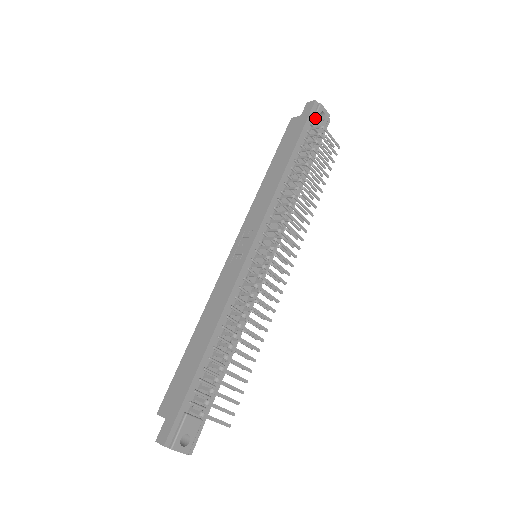
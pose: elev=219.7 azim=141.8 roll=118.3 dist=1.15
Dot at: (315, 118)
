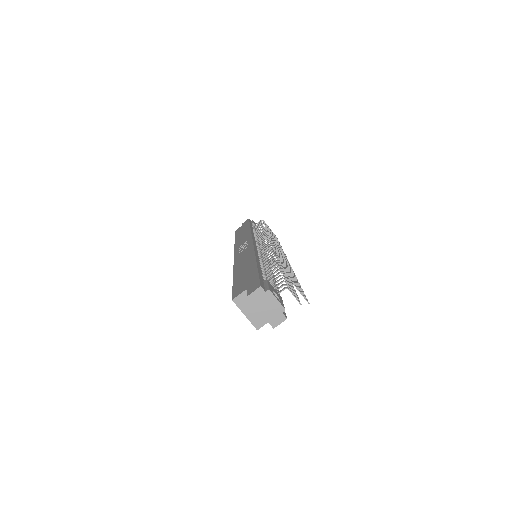
Dot at: (254, 223)
